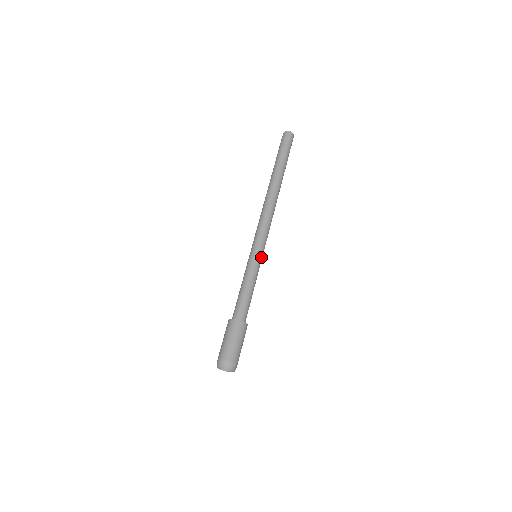
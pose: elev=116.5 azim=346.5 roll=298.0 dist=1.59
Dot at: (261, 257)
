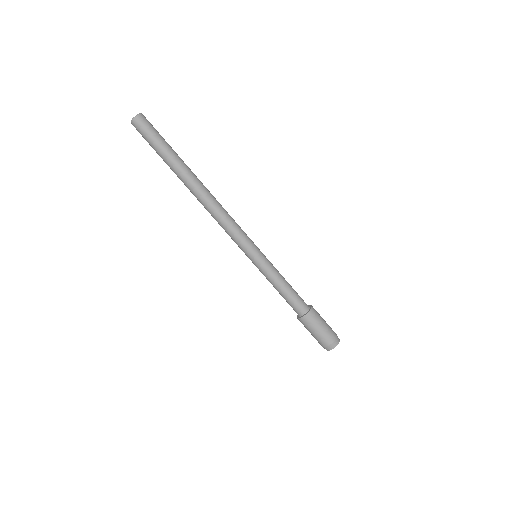
Dot at: (262, 253)
